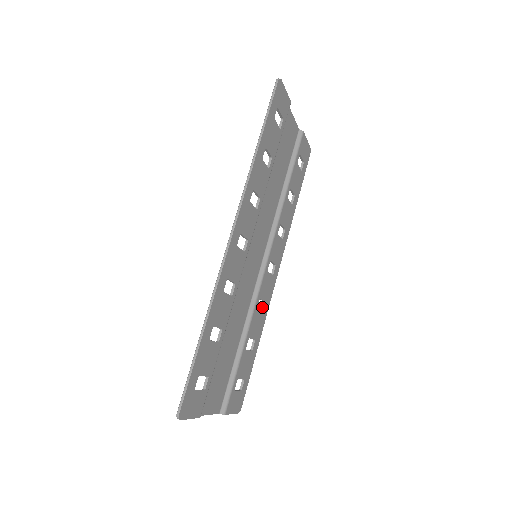
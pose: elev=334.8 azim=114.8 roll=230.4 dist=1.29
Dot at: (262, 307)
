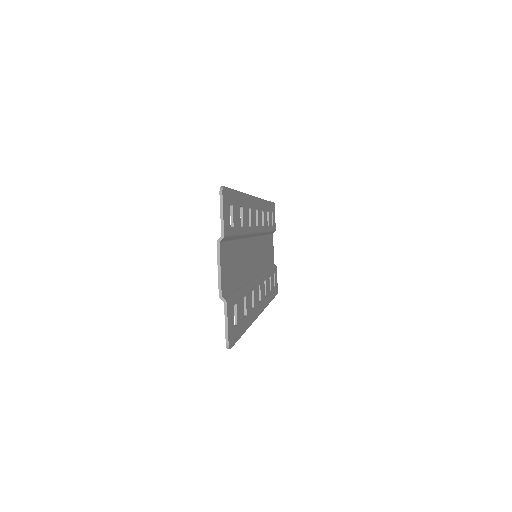
Dot at: occluded
